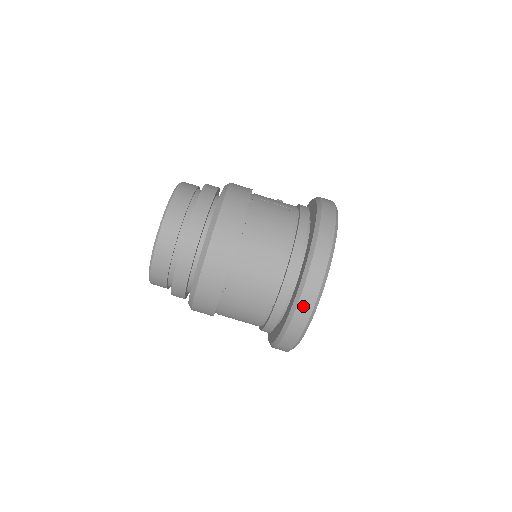
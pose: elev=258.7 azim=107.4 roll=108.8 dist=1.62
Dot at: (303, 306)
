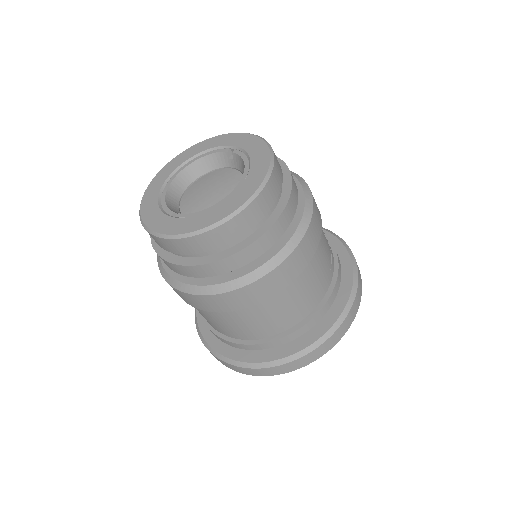
Dot at: (299, 362)
